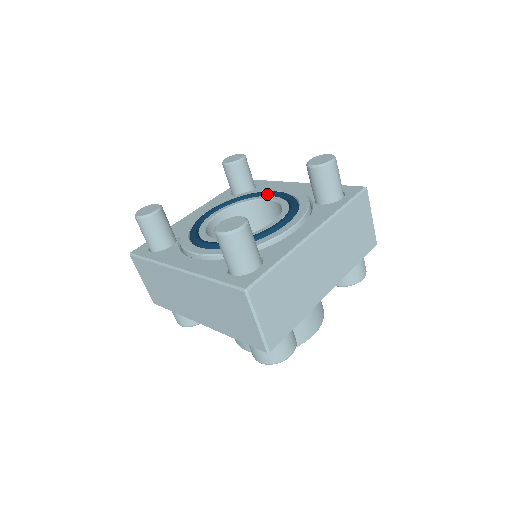
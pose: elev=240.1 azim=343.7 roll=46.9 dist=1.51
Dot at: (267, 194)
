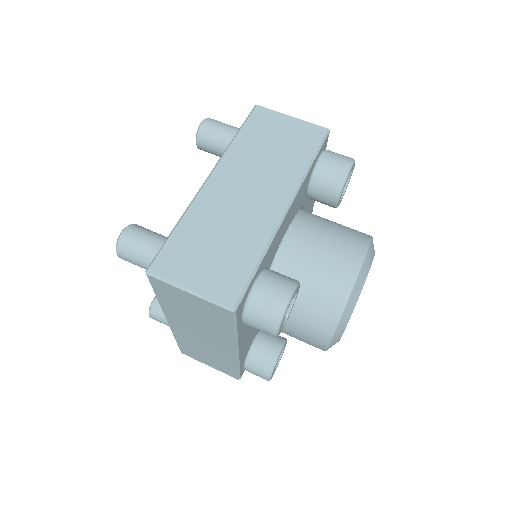
Dot at: occluded
